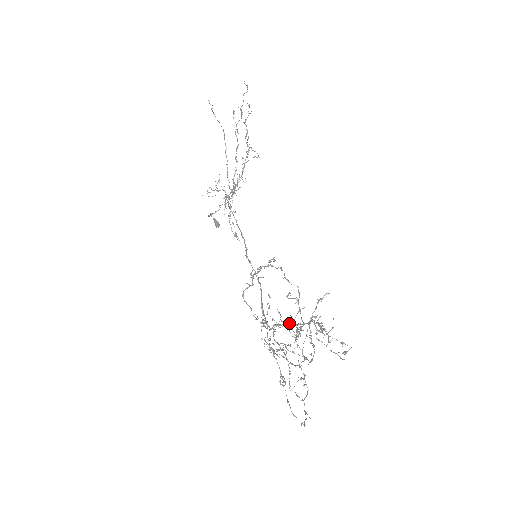
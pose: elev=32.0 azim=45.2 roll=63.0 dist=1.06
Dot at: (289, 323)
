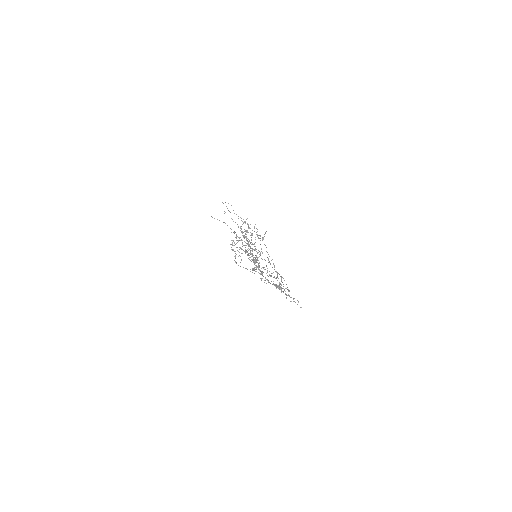
Dot at: occluded
